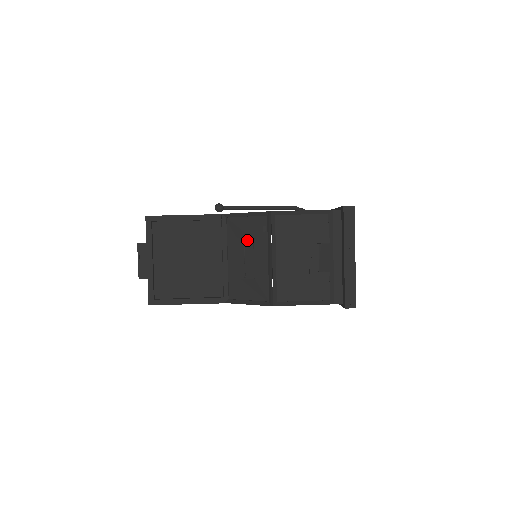
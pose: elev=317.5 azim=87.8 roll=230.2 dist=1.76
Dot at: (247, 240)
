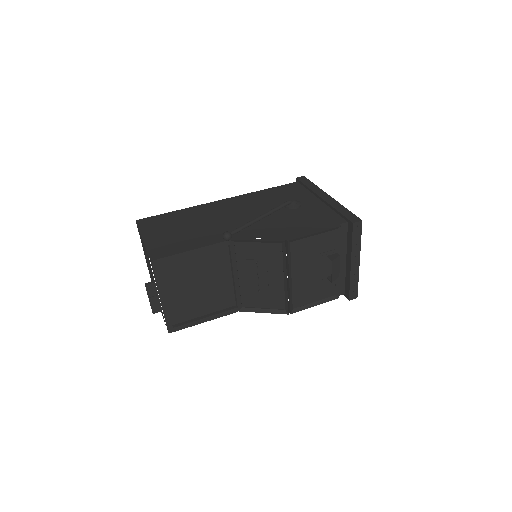
Dot at: (260, 262)
